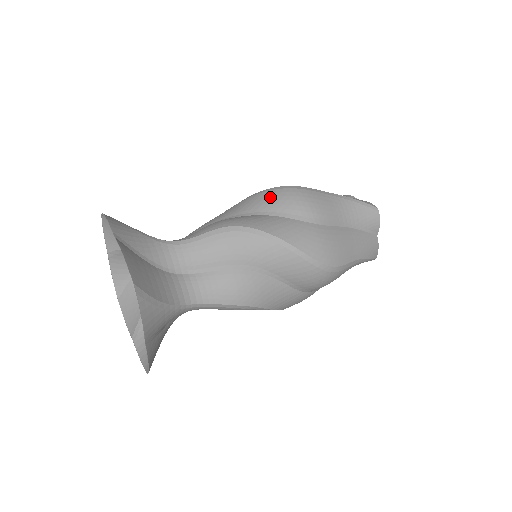
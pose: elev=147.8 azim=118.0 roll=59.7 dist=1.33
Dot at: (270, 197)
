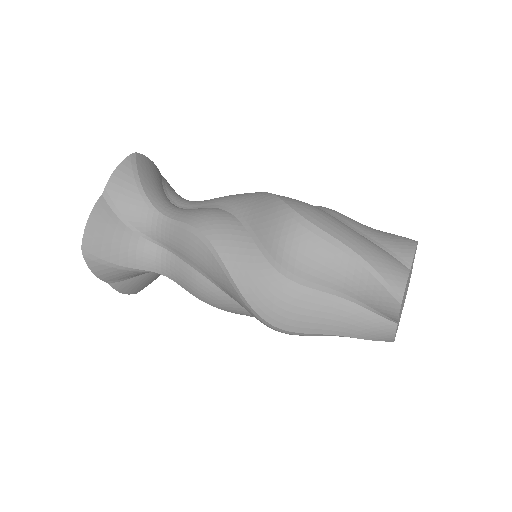
Dot at: (268, 215)
